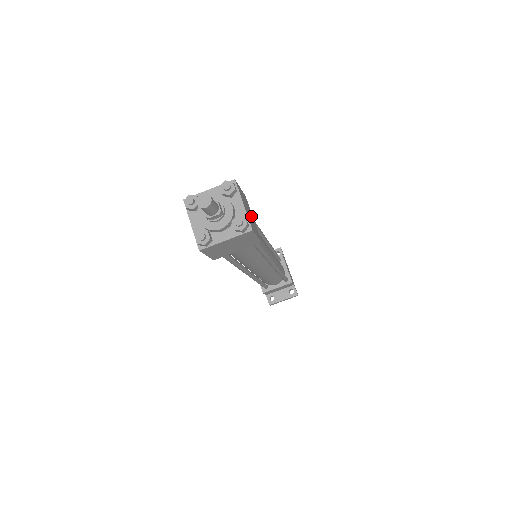
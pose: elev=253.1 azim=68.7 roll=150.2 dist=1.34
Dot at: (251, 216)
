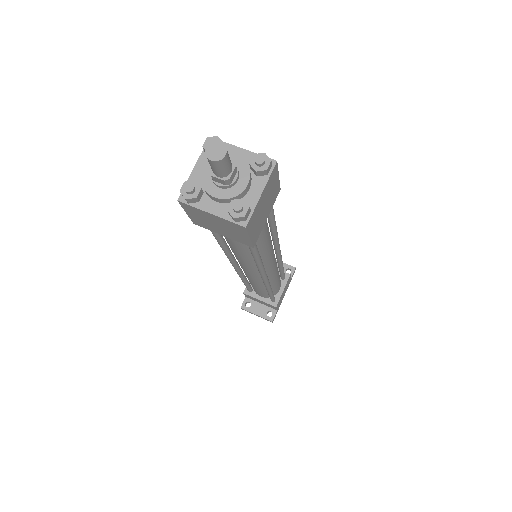
Dot at: (265, 213)
